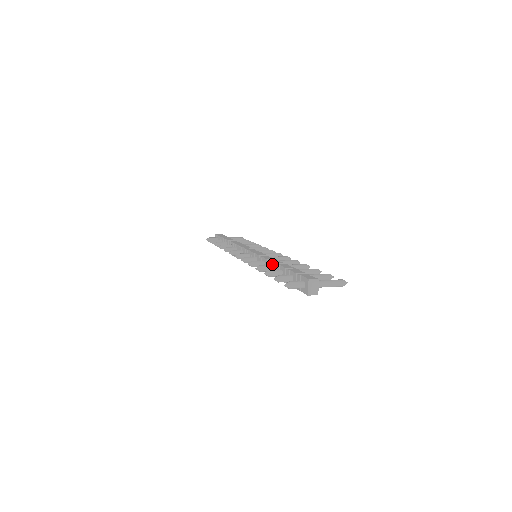
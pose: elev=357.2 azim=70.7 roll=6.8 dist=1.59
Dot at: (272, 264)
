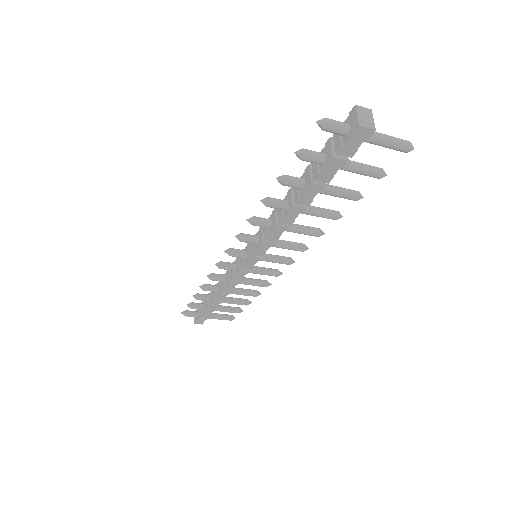
Dot at: (285, 200)
